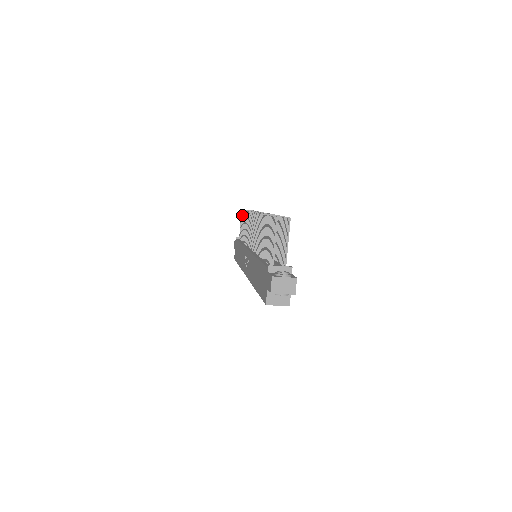
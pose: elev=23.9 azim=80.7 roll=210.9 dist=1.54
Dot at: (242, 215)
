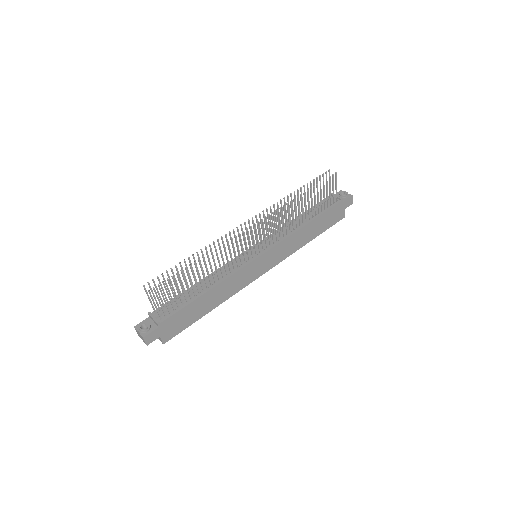
Dot at: (319, 180)
